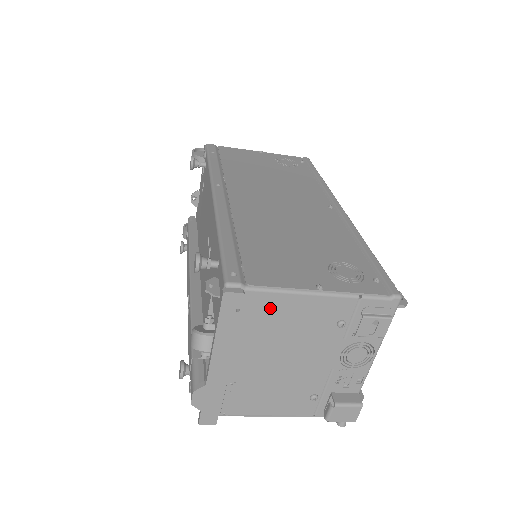
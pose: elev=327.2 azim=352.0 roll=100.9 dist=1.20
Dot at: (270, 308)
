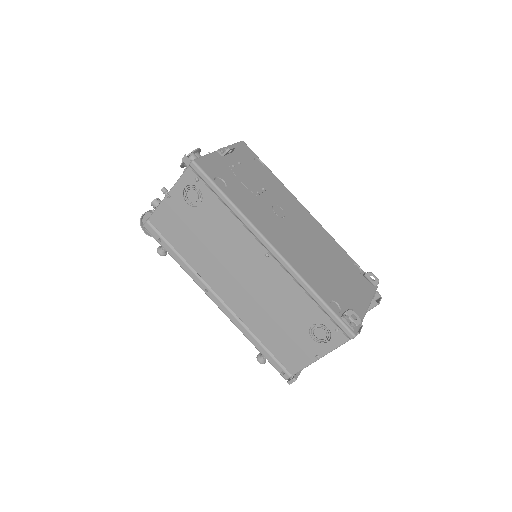
Dot at: occluded
